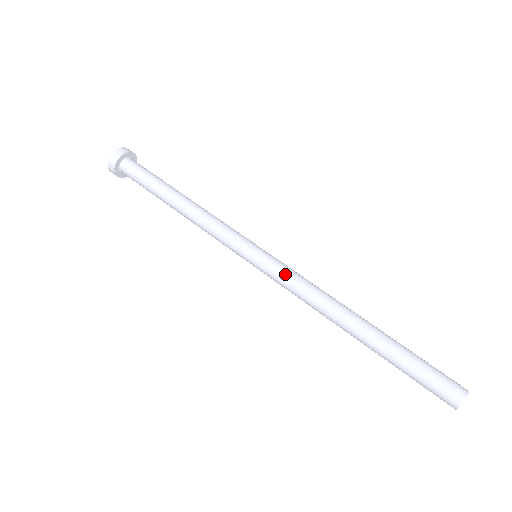
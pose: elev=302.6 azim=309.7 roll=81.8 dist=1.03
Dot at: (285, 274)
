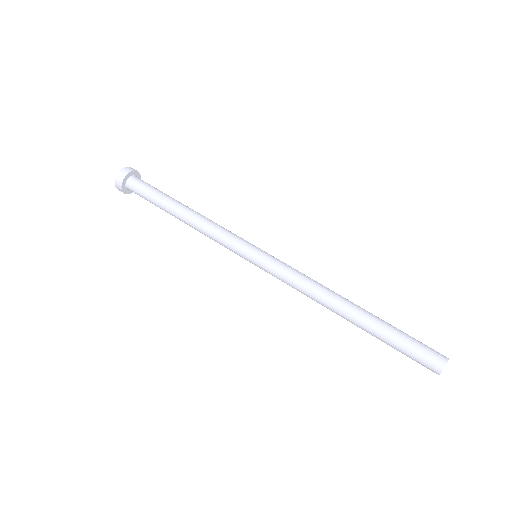
Dot at: (280, 276)
